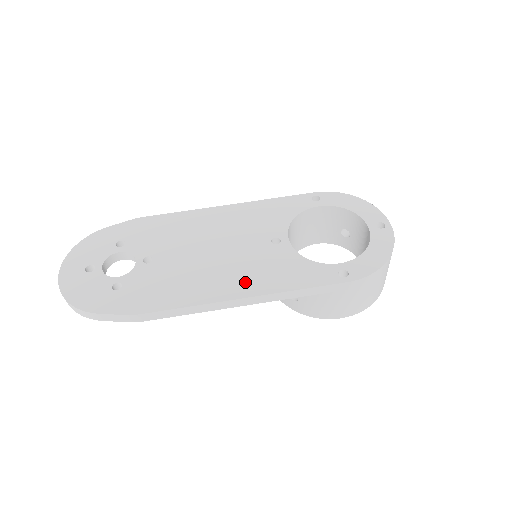
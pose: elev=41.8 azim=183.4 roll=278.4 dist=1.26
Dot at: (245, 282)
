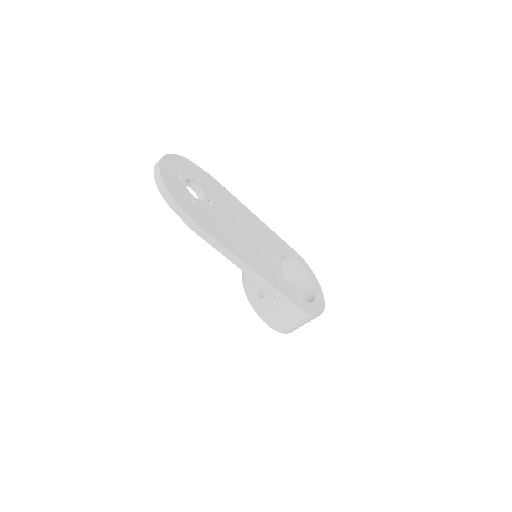
Dot at: (257, 264)
